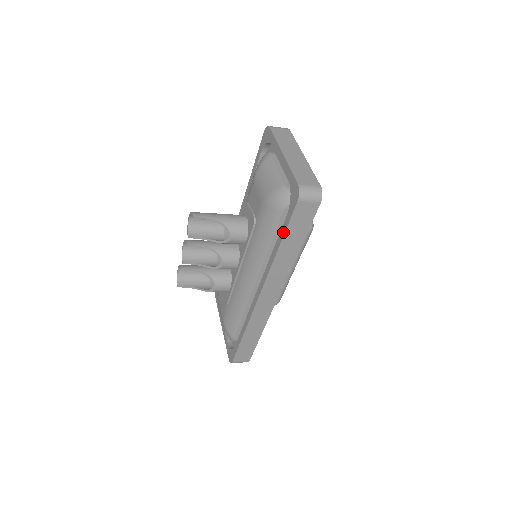
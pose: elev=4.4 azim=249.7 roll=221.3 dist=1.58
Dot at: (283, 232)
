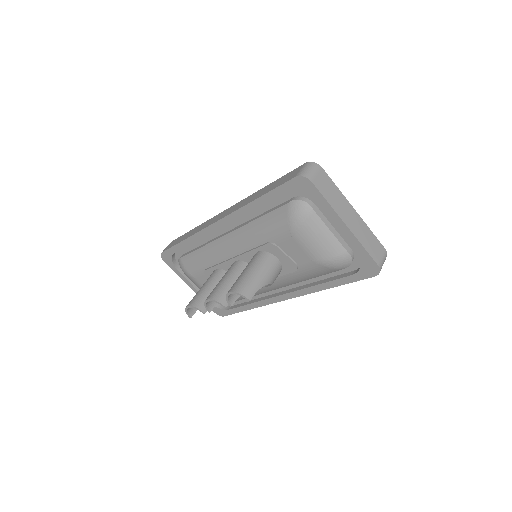
Dot at: (342, 283)
